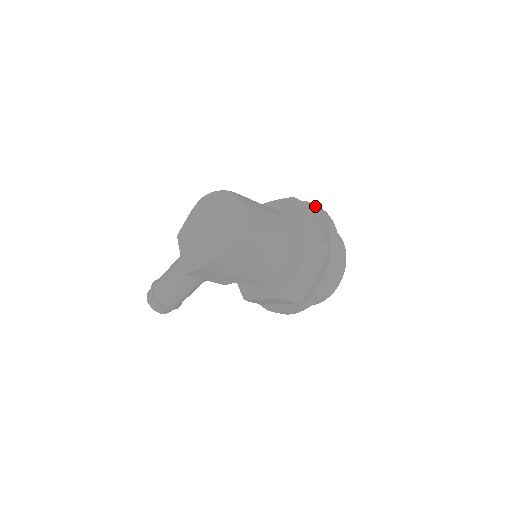
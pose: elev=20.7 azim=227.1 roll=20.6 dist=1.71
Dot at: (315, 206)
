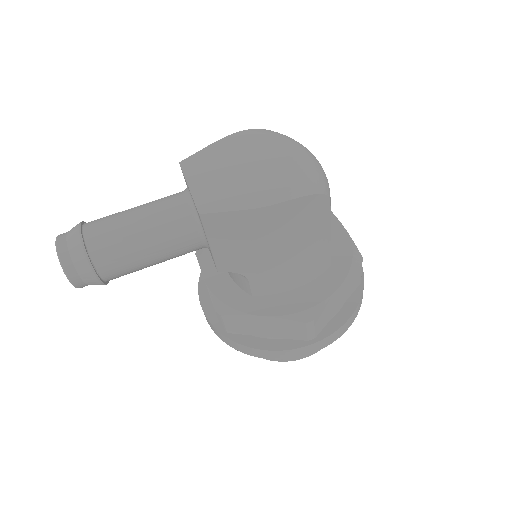
Dot at: occluded
